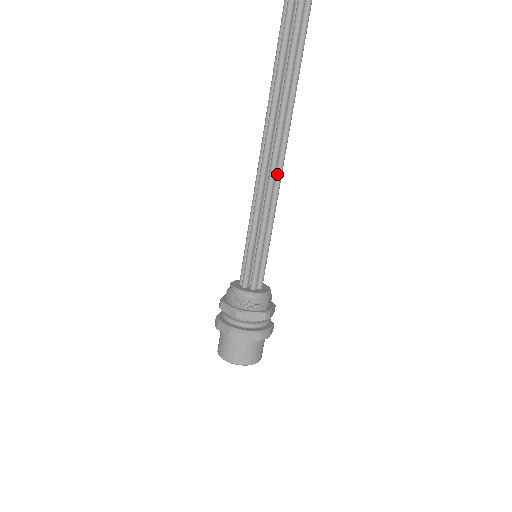
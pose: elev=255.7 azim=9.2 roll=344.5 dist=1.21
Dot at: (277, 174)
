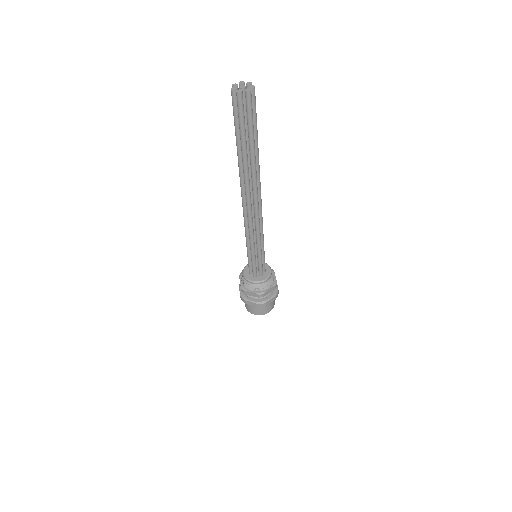
Dot at: (259, 213)
